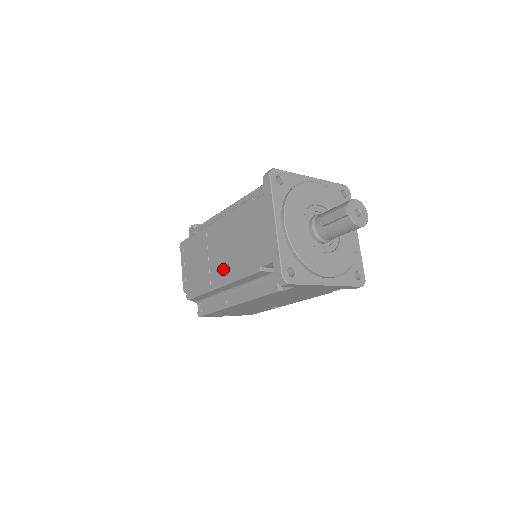
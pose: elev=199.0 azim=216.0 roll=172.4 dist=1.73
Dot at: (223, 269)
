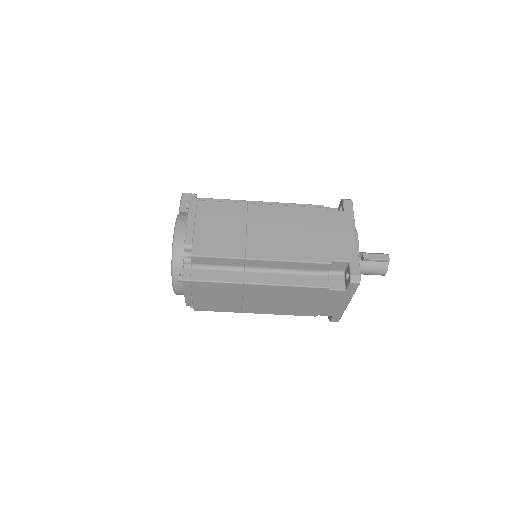
Dot at: (272, 246)
